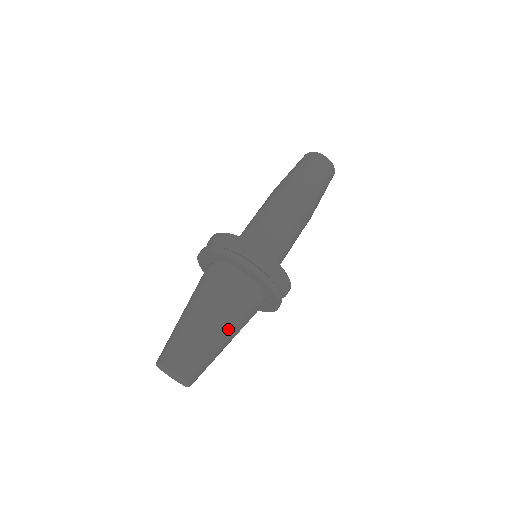
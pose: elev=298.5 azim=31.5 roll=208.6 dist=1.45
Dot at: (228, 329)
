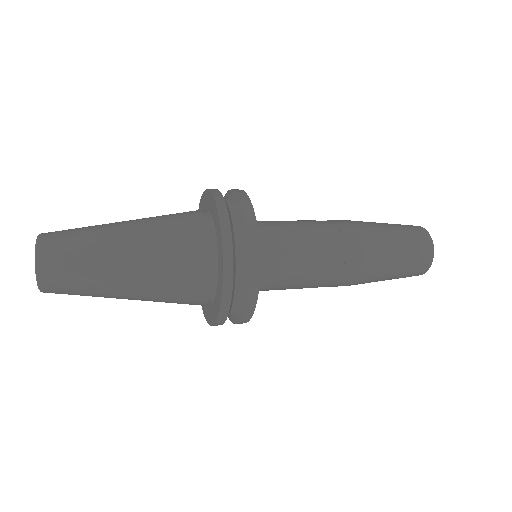
Dot at: (137, 239)
